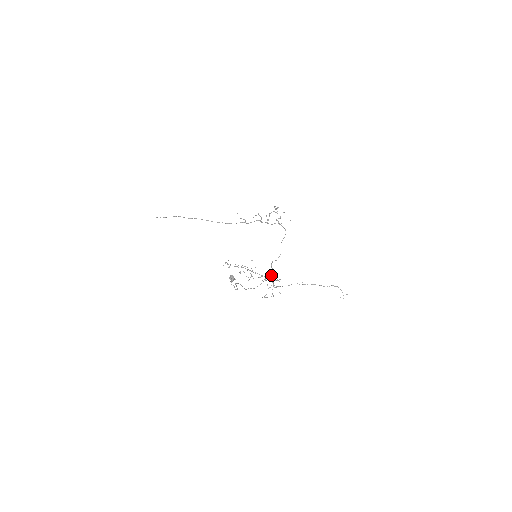
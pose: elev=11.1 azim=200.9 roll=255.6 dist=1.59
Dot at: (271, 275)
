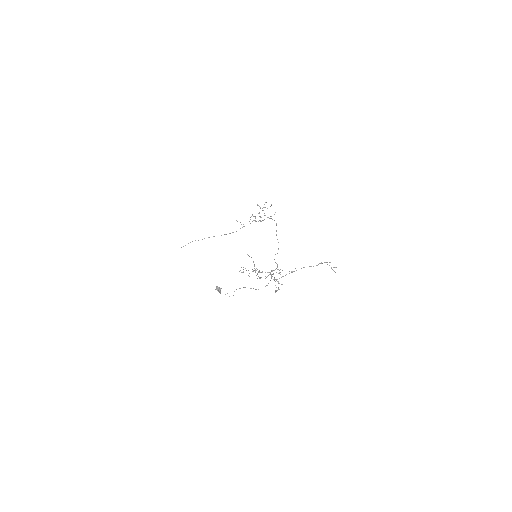
Dot at: (275, 269)
